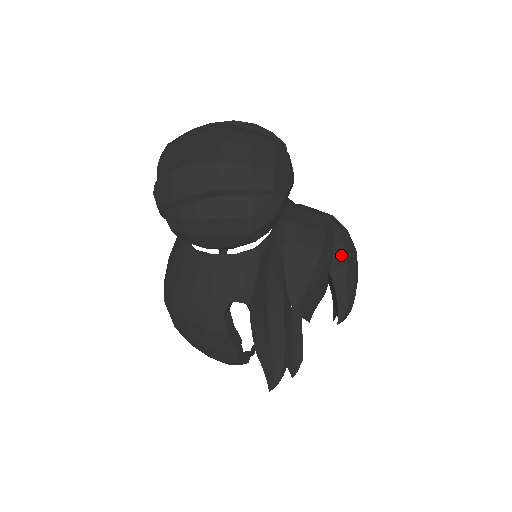
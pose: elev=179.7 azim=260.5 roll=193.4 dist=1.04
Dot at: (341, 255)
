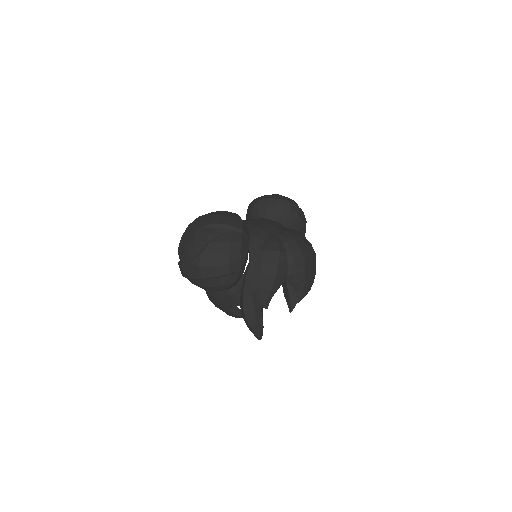
Dot at: (293, 271)
